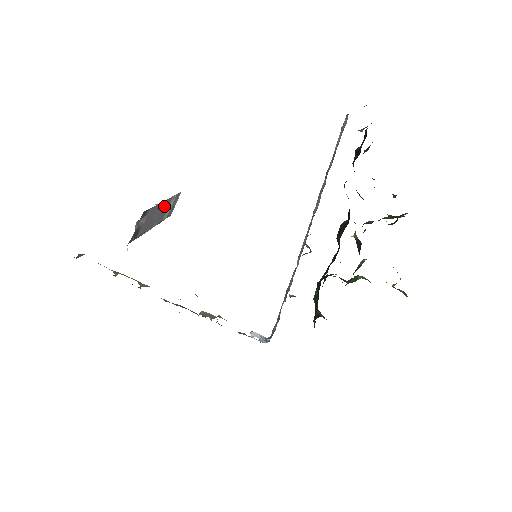
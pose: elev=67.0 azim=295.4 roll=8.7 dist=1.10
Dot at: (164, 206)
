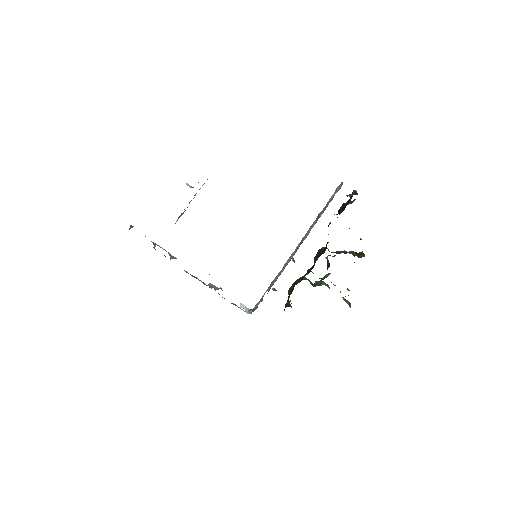
Dot at: occluded
